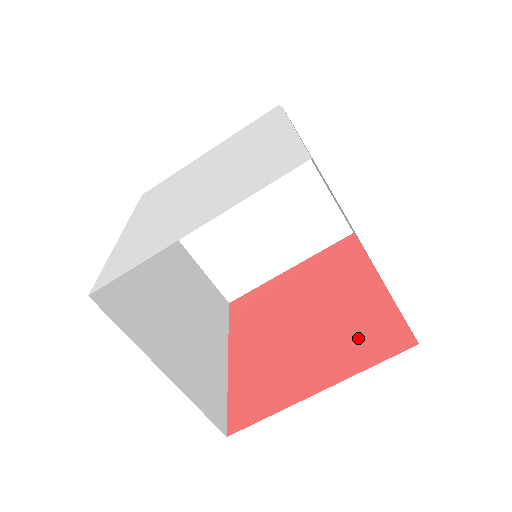
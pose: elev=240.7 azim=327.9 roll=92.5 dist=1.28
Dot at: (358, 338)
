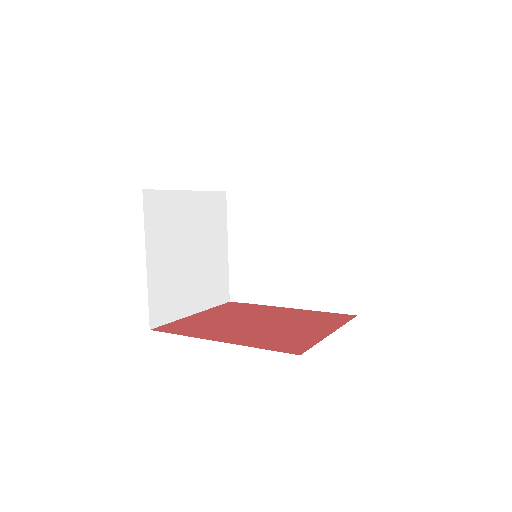
Dot at: (319, 319)
